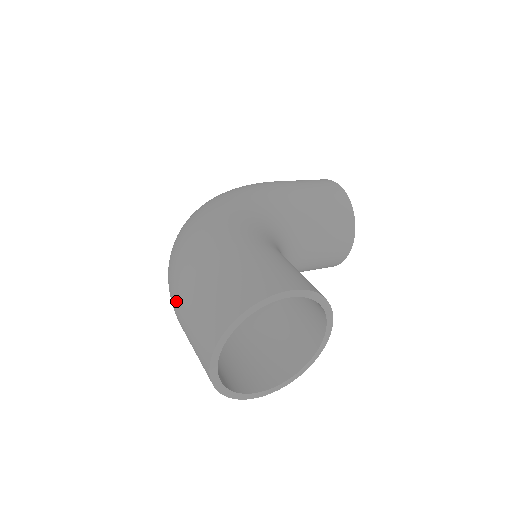
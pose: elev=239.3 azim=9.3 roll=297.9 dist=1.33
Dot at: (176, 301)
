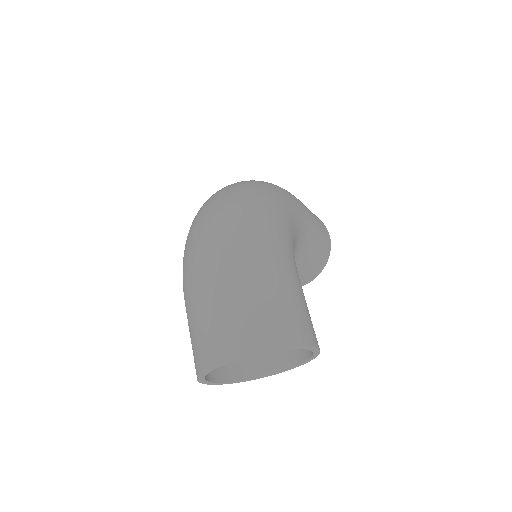
Dot at: (211, 276)
